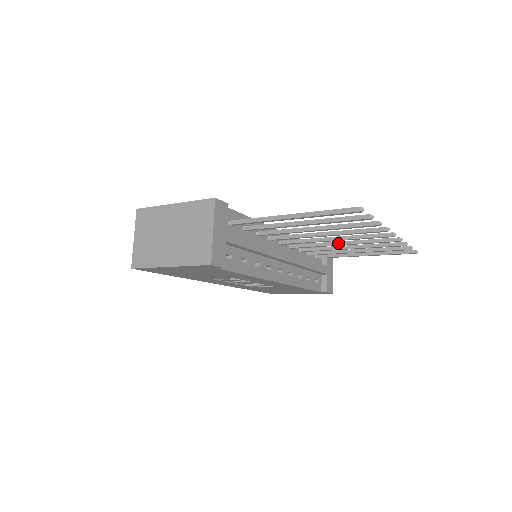
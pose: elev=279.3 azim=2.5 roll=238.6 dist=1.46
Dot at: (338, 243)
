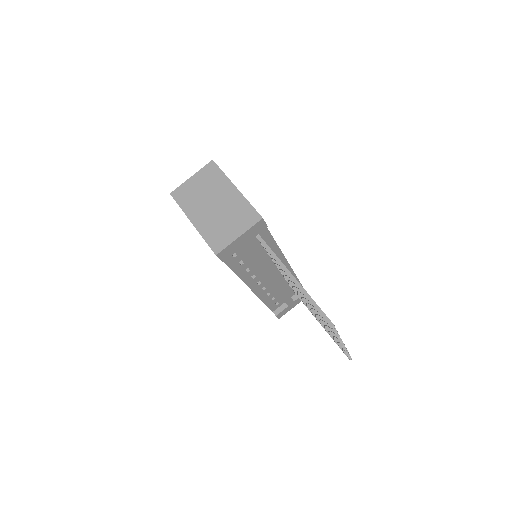
Dot at: occluded
